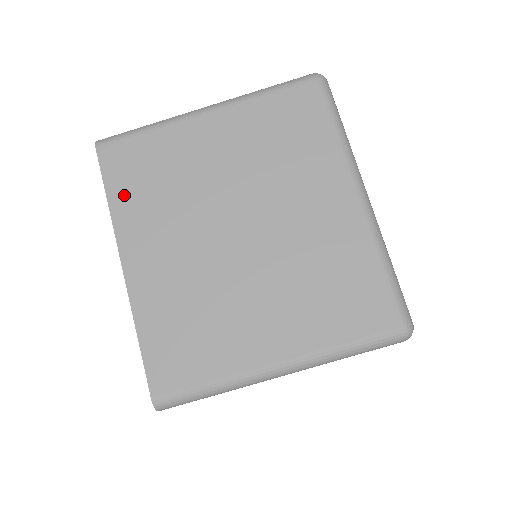
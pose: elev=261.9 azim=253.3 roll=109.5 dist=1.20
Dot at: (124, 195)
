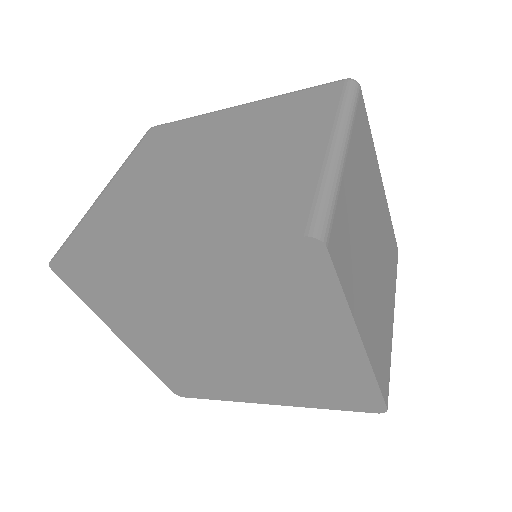
Dot at: (107, 242)
